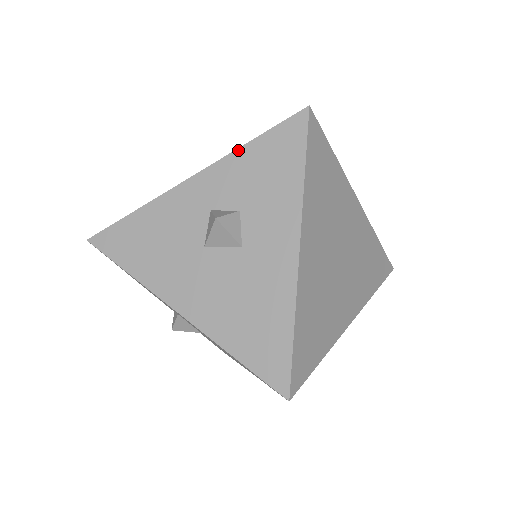
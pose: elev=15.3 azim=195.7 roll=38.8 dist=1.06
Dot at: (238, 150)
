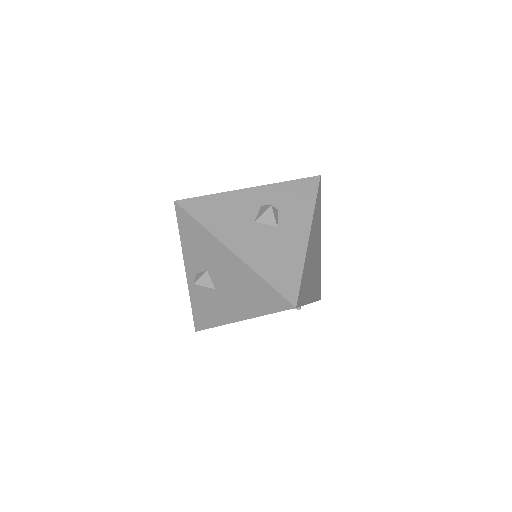
Dot at: (281, 183)
